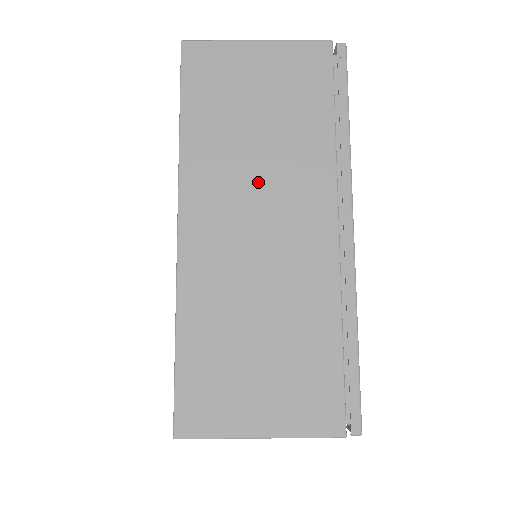
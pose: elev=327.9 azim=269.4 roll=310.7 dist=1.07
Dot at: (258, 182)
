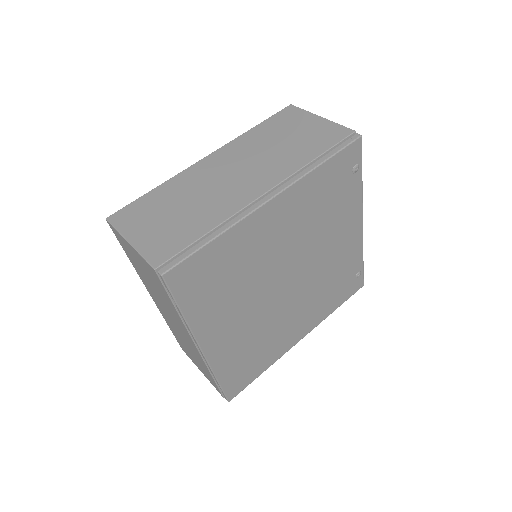
Dot at: (255, 160)
